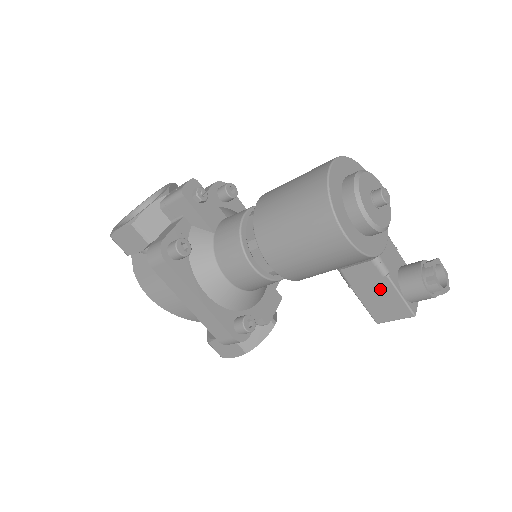
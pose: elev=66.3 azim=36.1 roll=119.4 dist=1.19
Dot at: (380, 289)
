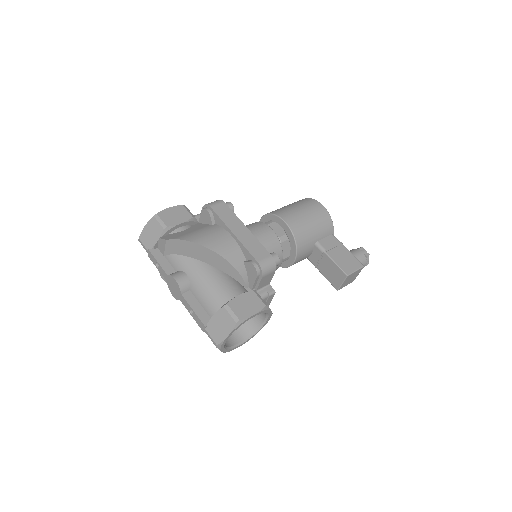
Dot at: (341, 251)
